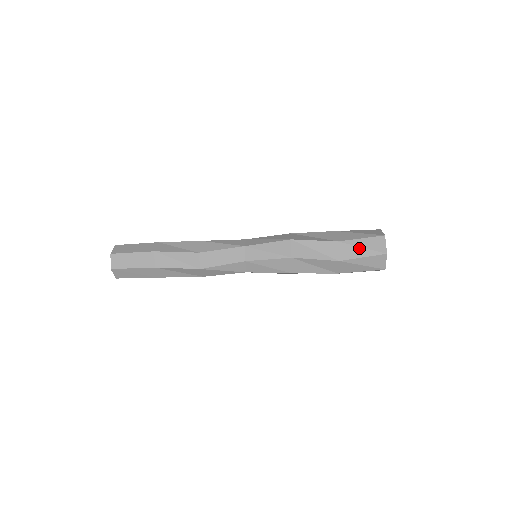
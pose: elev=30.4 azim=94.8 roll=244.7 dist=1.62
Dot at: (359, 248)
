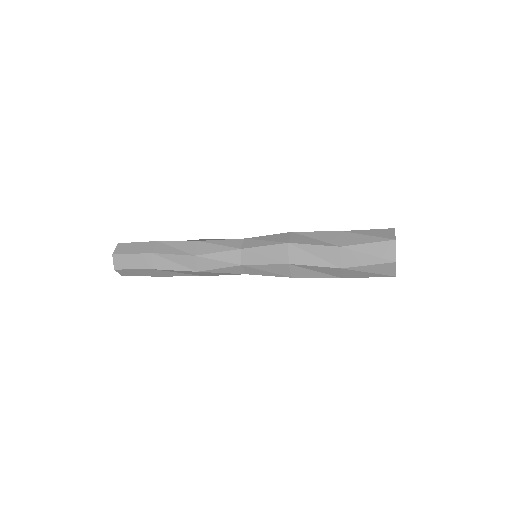
Dot at: (365, 273)
